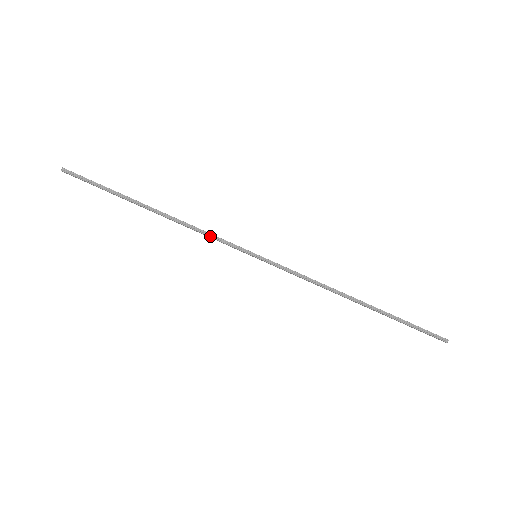
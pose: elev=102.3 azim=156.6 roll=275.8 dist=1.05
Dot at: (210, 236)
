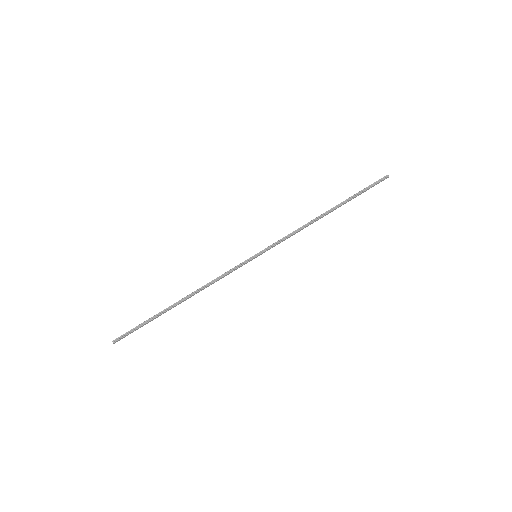
Dot at: (223, 276)
